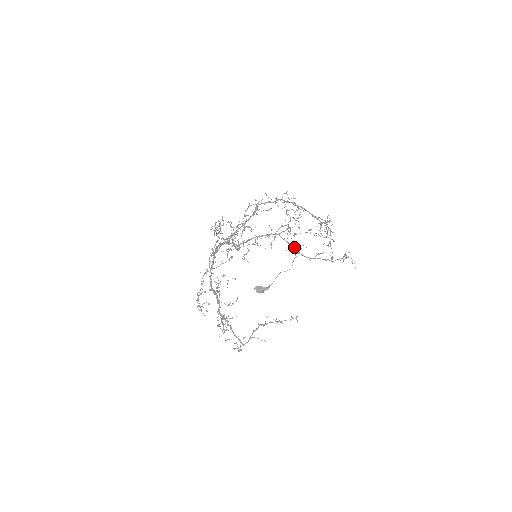
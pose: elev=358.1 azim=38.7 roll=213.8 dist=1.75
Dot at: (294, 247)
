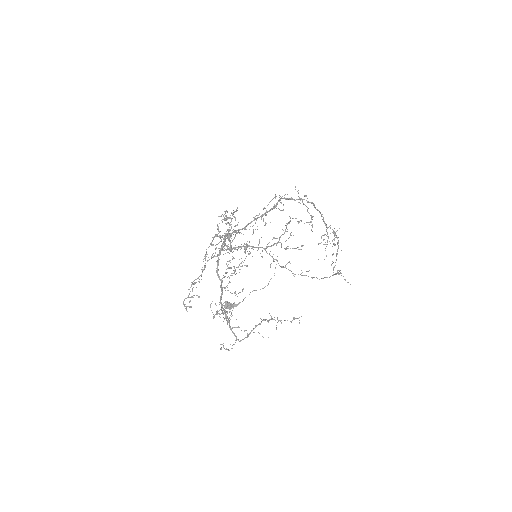
Dot at: (278, 263)
